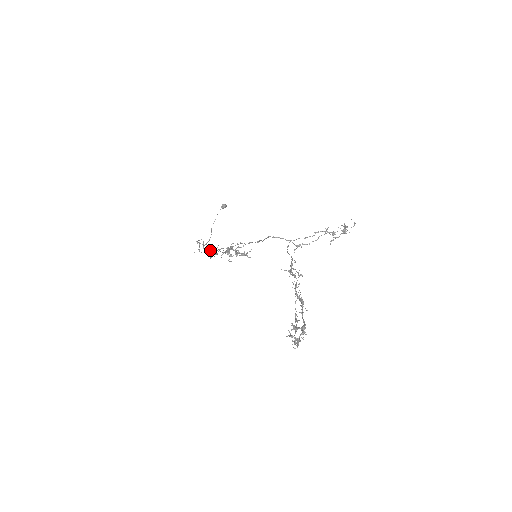
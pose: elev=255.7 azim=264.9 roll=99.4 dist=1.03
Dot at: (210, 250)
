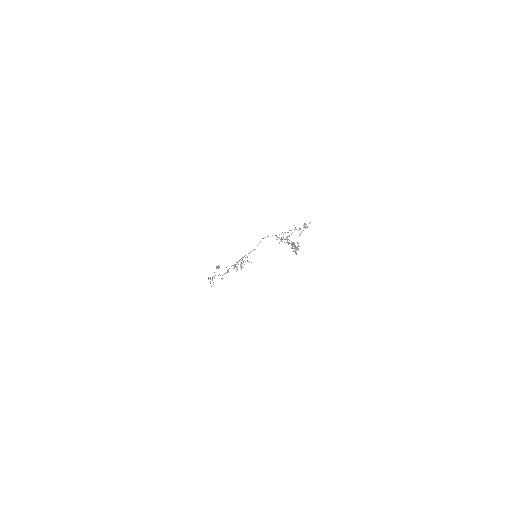
Dot at: occluded
